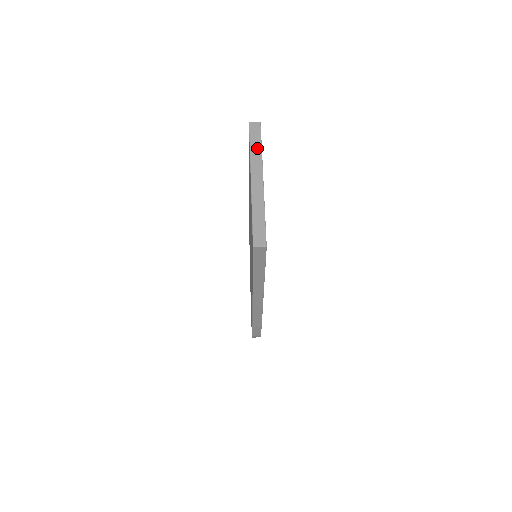
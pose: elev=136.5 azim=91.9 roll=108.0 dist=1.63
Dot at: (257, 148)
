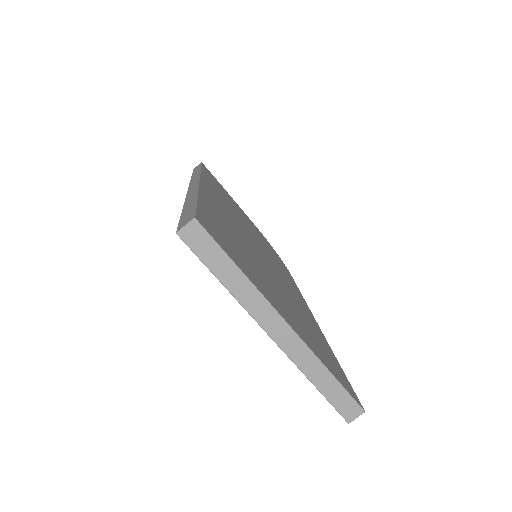
Dot at: (234, 277)
